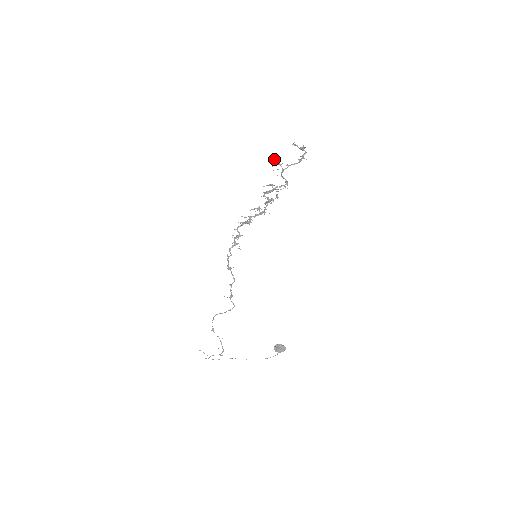
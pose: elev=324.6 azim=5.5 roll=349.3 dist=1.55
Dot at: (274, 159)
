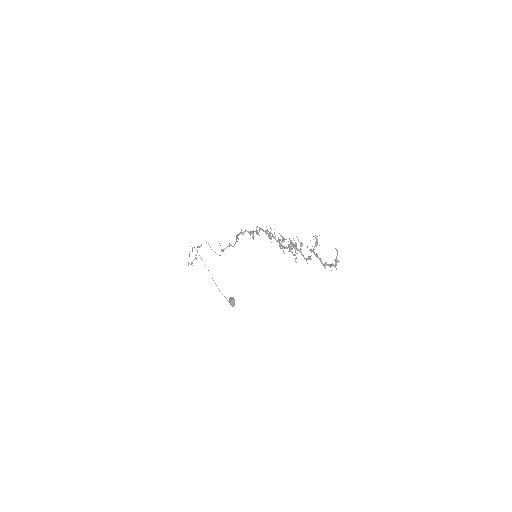
Dot at: (319, 235)
